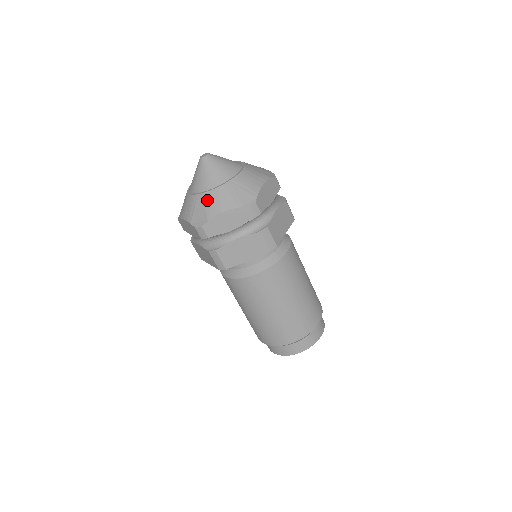
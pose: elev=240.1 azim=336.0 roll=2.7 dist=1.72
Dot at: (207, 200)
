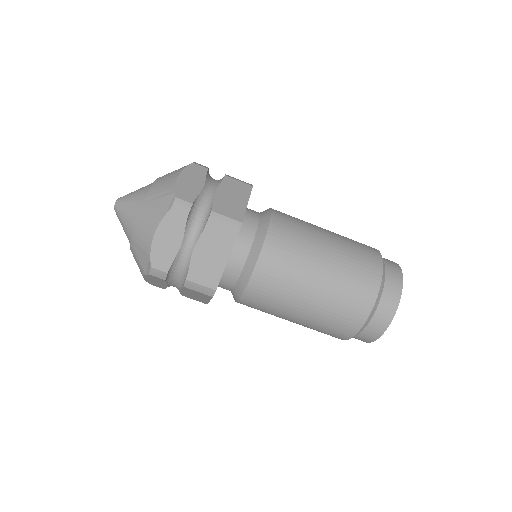
Dot at: (138, 238)
